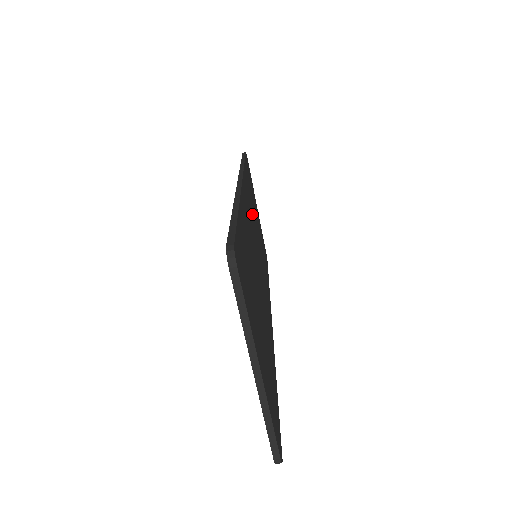
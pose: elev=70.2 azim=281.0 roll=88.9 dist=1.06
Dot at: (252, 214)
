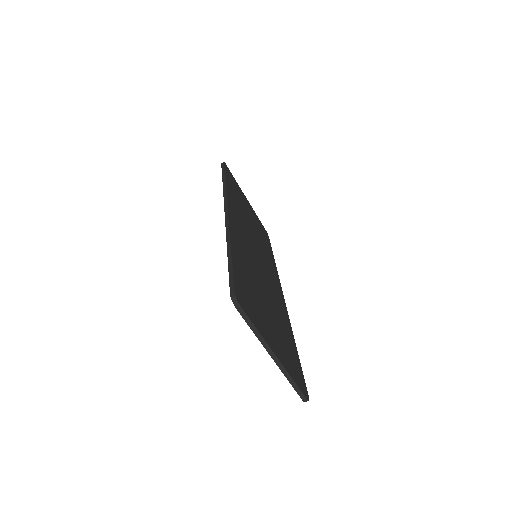
Dot at: (244, 222)
